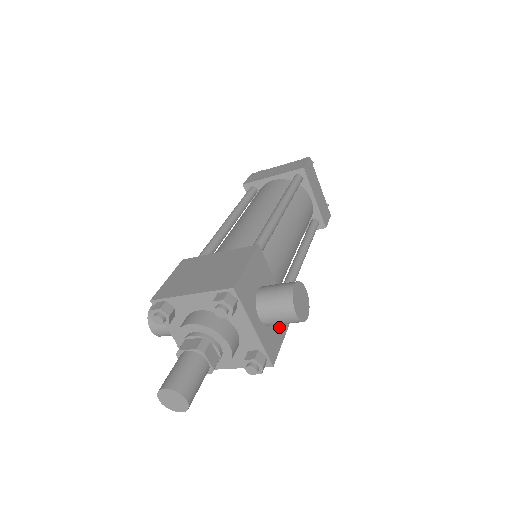
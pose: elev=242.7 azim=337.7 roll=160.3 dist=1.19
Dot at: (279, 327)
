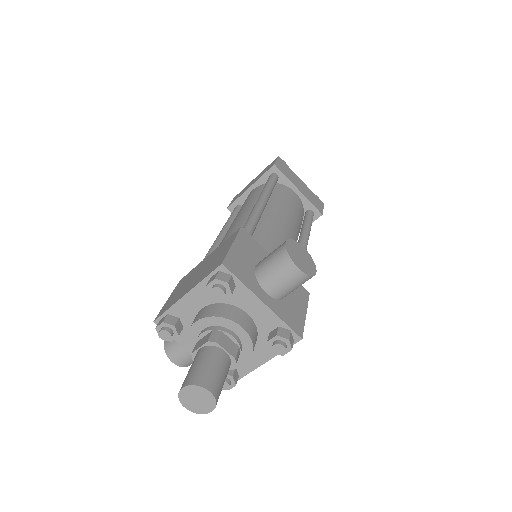
Dot at: (296, 301)
